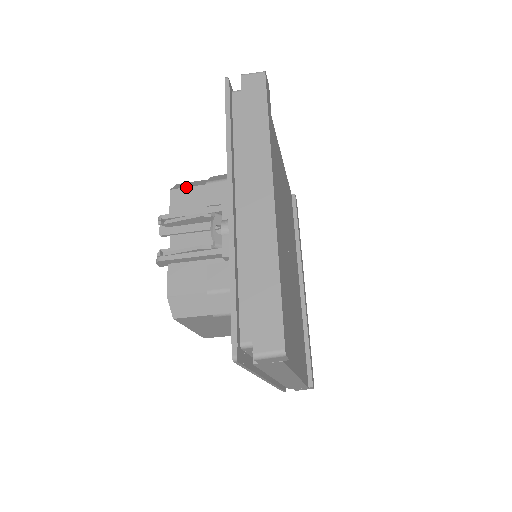
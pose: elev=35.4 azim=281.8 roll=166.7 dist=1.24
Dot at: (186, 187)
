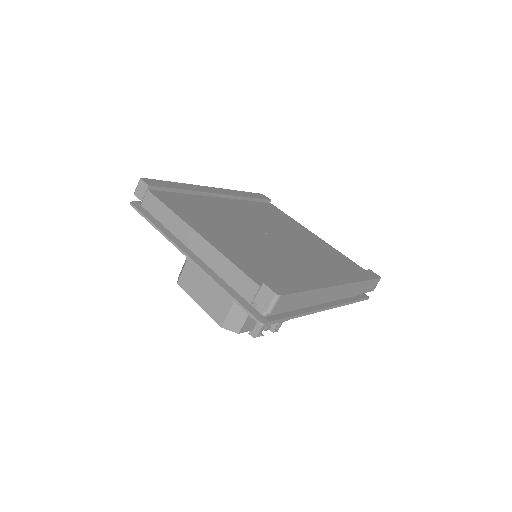
Dot at: occluded
